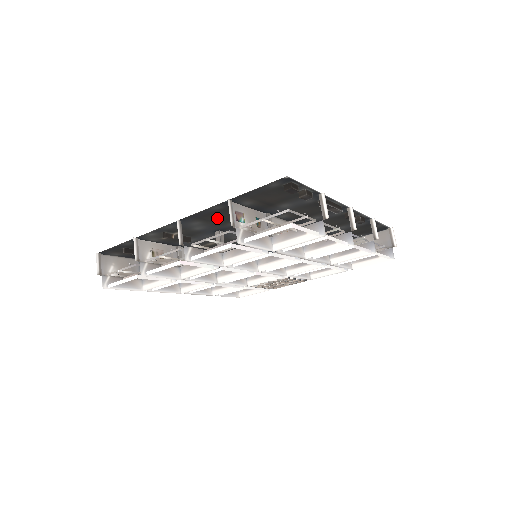
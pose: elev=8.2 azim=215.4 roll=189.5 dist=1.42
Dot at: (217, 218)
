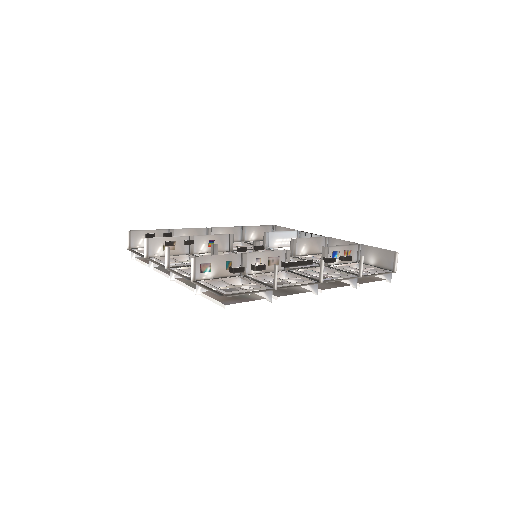
Dot at: occluded
